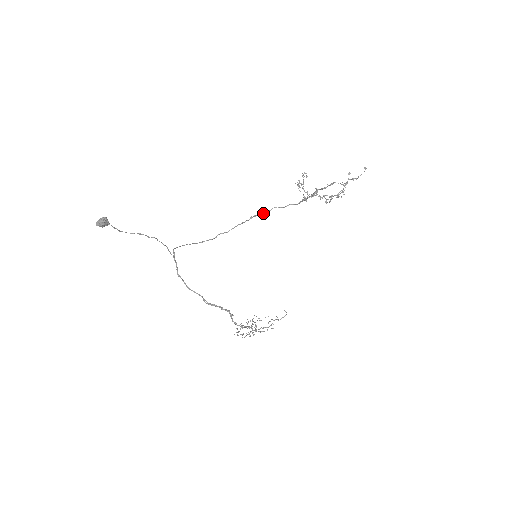
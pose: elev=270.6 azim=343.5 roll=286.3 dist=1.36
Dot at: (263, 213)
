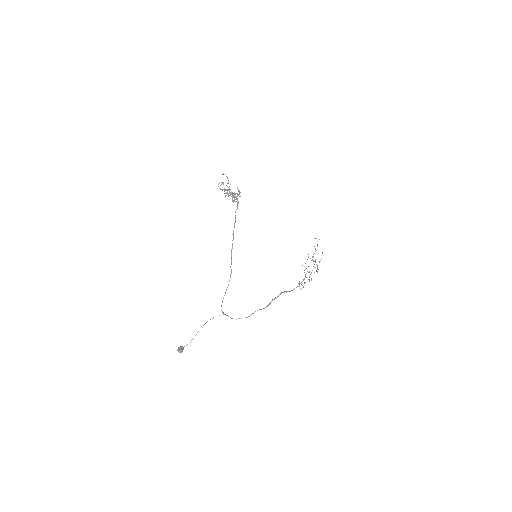
Dot at: occluded
